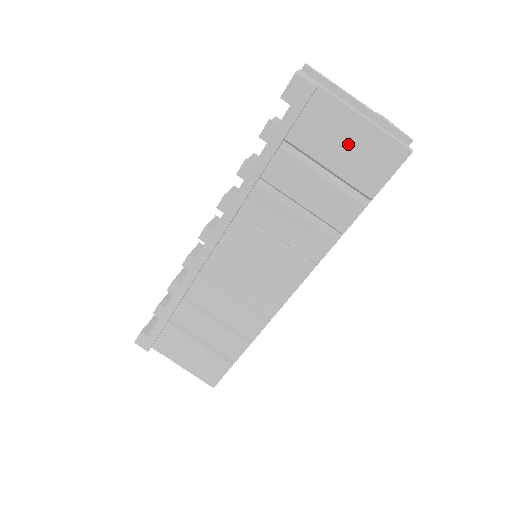
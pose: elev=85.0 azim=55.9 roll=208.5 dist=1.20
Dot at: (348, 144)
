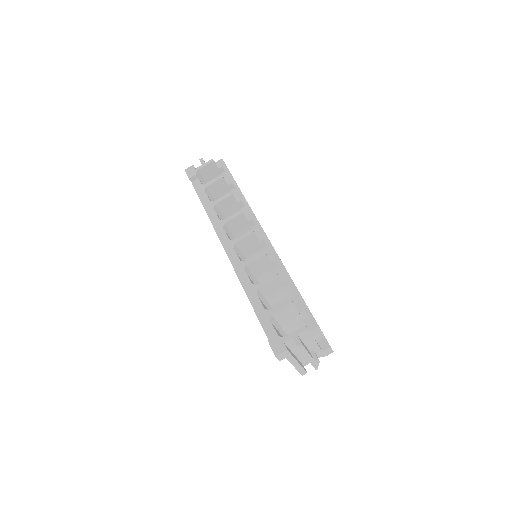
Dot at: occluded
